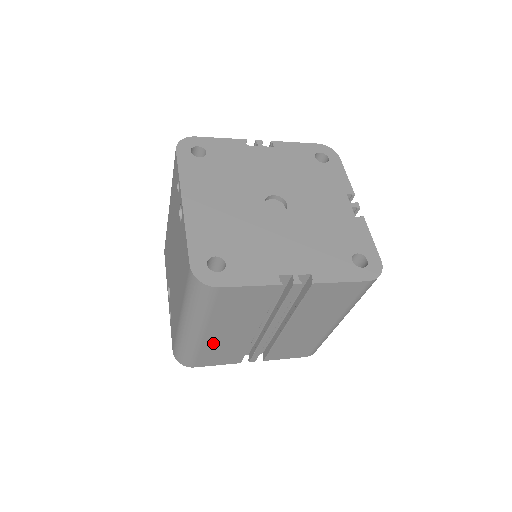
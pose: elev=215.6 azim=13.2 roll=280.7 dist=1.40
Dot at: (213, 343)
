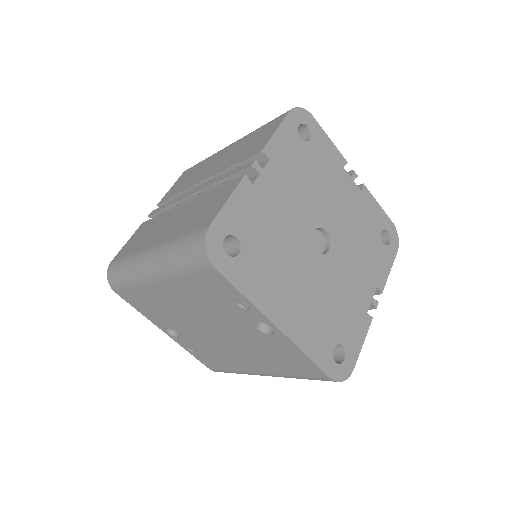
Dot at: occluded
